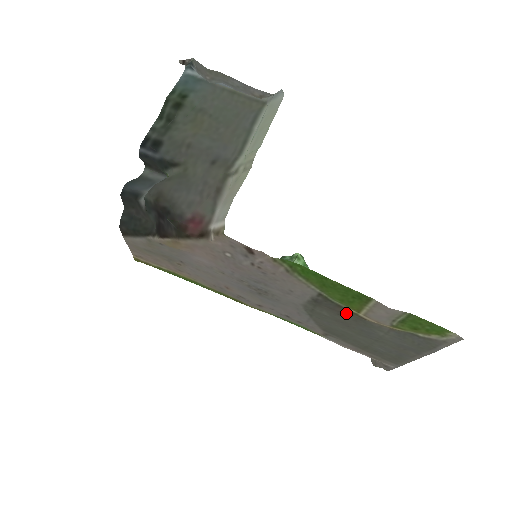
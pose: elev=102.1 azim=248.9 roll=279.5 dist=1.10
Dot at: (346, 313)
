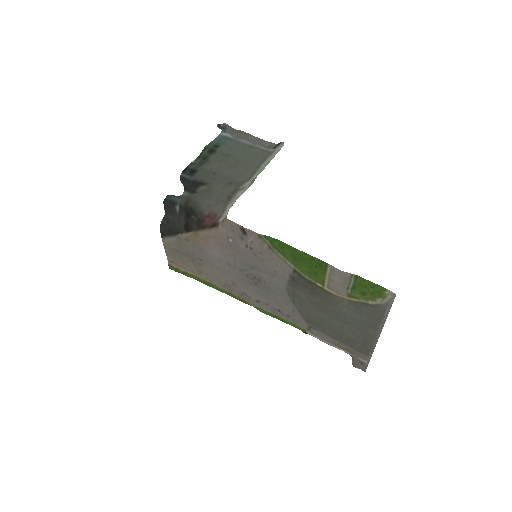
Dot at: (316, 289)
